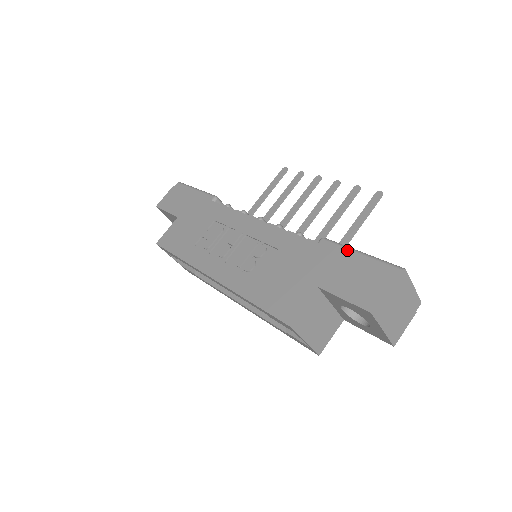
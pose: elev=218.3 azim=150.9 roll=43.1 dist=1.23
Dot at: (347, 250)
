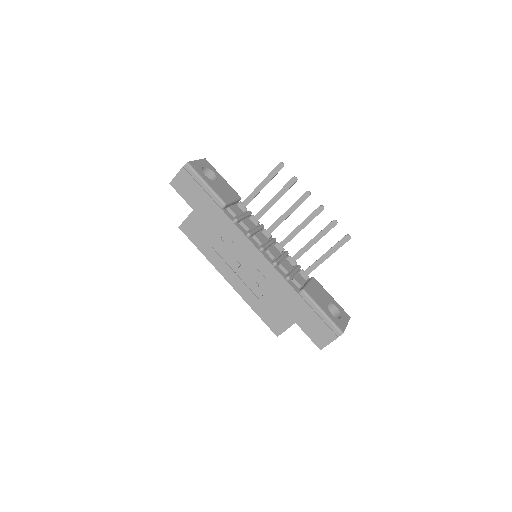
Dot at: (316, 308)
